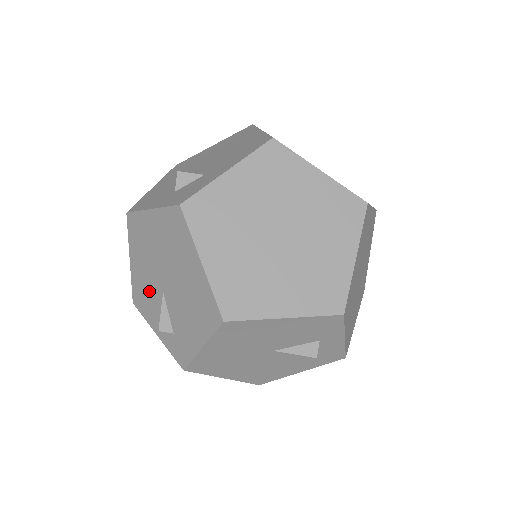
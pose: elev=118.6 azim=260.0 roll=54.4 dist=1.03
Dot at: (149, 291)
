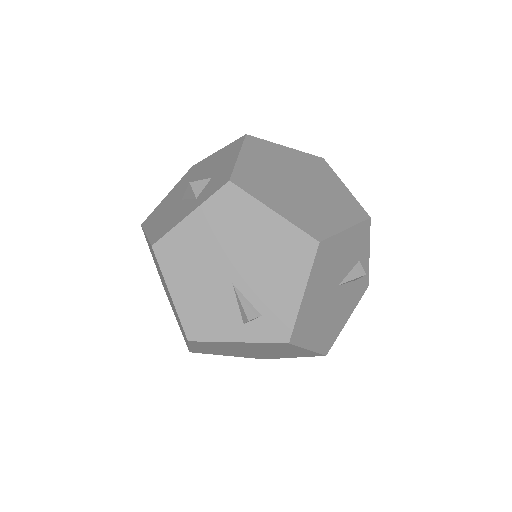
Dot at: (211, 302)
